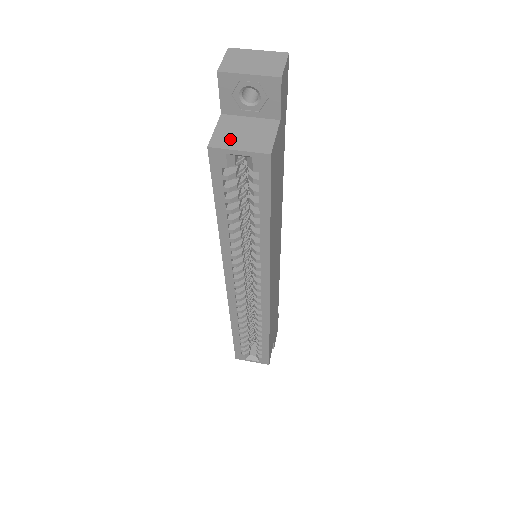
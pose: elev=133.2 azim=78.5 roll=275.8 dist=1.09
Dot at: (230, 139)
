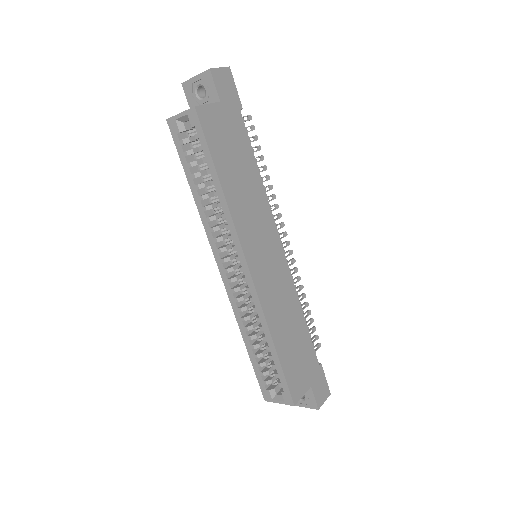
Dot at: occluded
